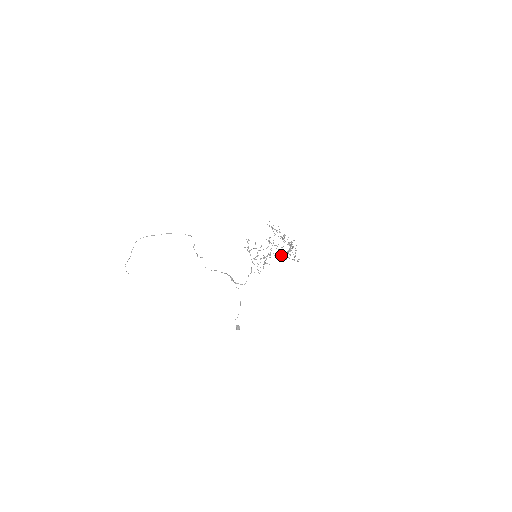
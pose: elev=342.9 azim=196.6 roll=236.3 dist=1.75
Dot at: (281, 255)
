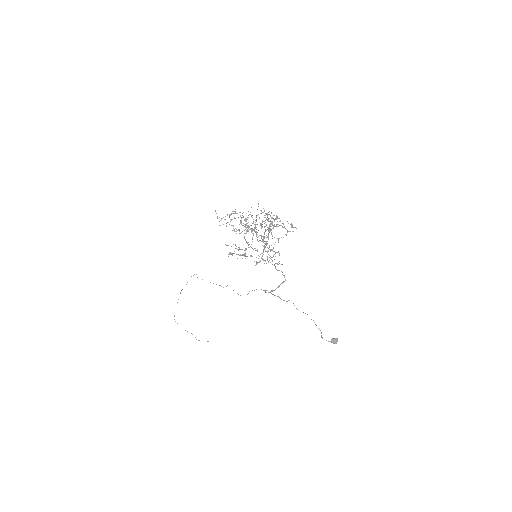
Dot at: occluded
